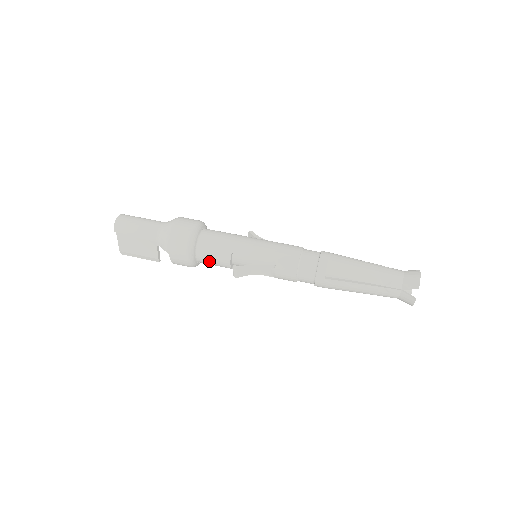
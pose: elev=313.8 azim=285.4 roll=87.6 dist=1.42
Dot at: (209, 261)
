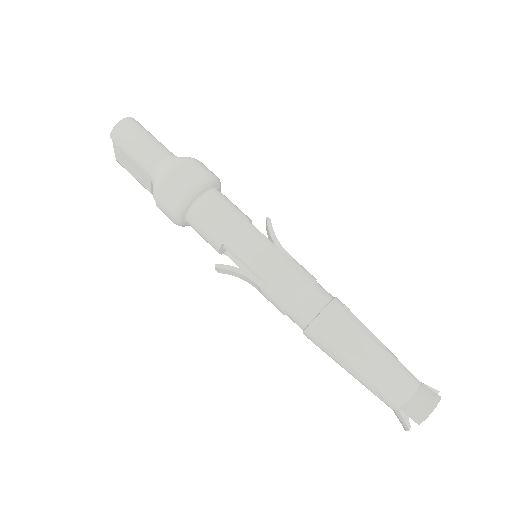
Dot at: (198, 233)
